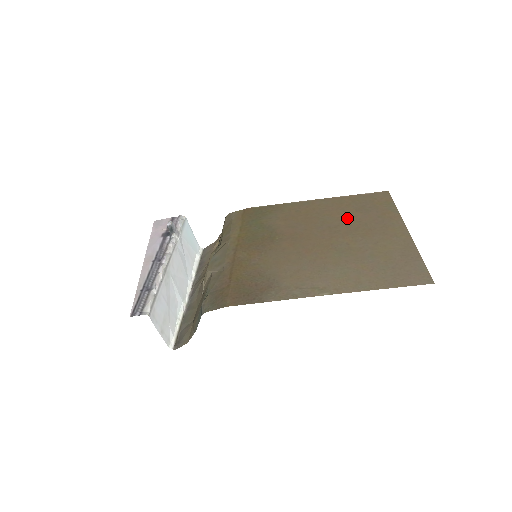
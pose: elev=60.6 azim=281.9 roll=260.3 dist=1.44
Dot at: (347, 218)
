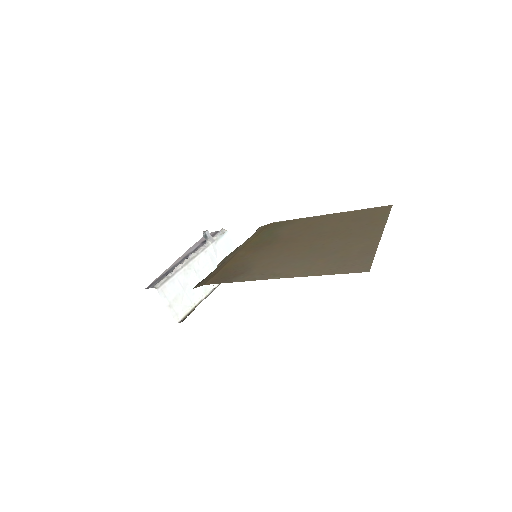
Dot at: (339, 226)
